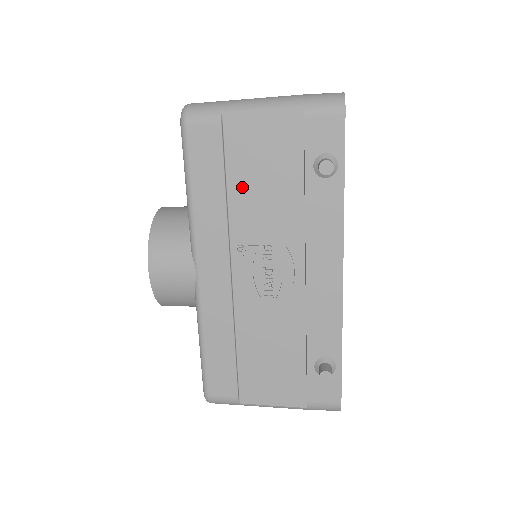
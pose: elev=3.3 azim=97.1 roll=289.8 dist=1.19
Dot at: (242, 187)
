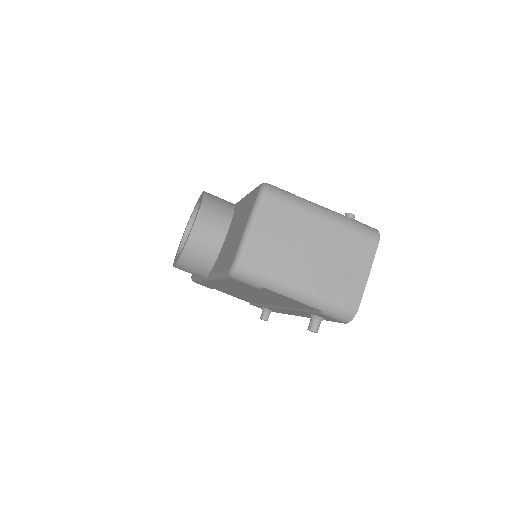
Dot at: occluded
